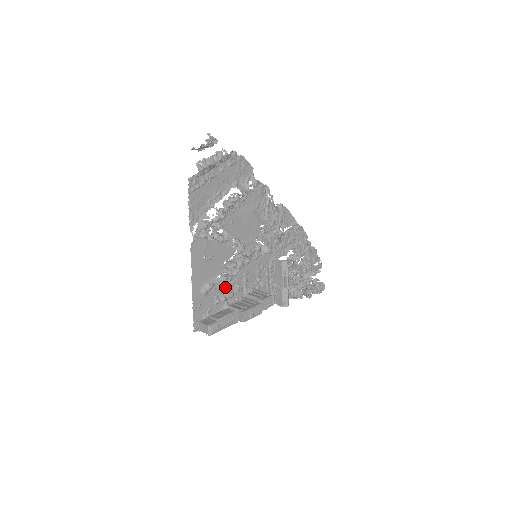
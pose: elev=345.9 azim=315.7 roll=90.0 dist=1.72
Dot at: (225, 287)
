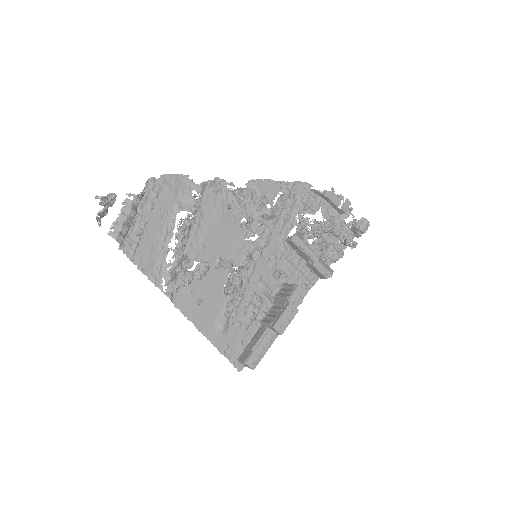
Dot at: (243, 309)
